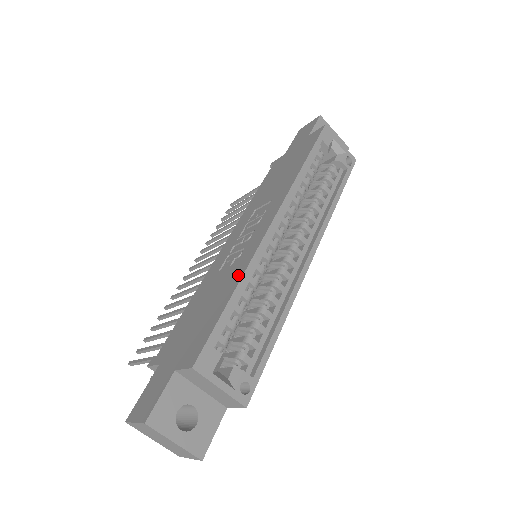
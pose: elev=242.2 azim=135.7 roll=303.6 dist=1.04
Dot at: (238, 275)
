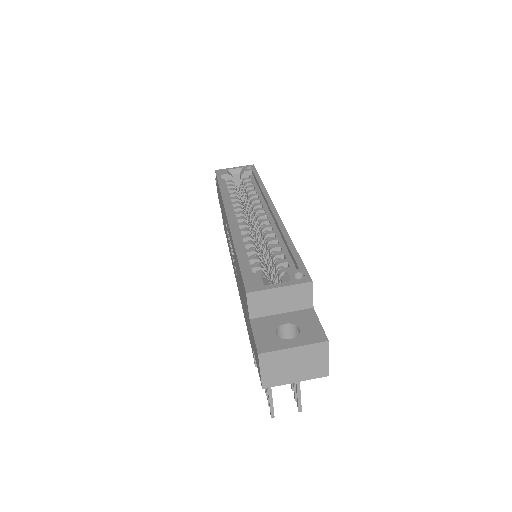
Dot at: occluded
